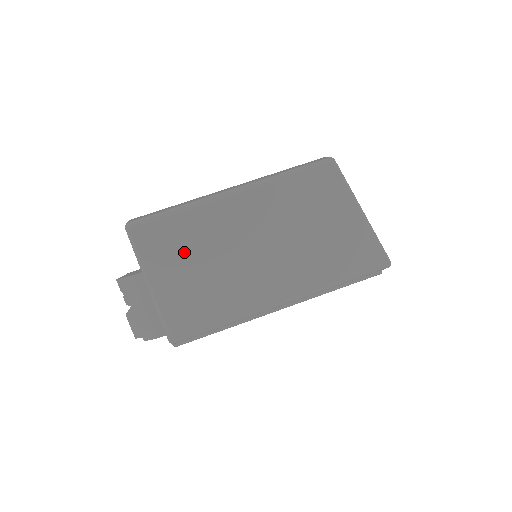
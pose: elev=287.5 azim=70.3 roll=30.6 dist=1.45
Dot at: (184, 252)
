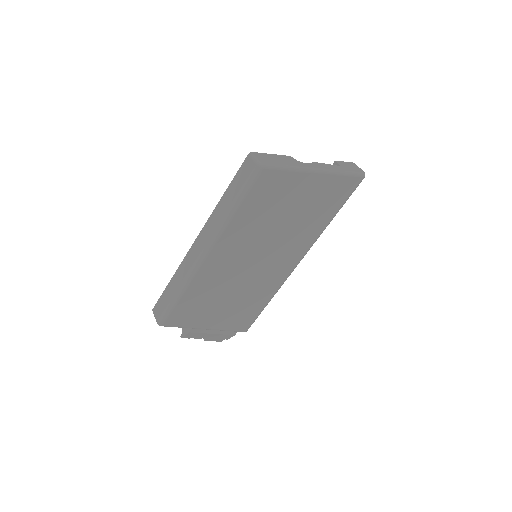
Dot at: (209, 303)
